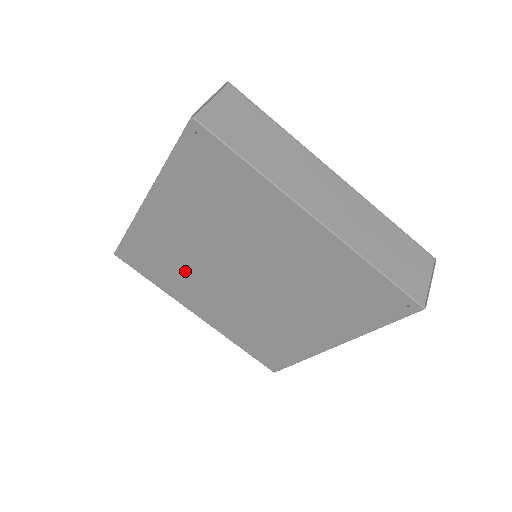
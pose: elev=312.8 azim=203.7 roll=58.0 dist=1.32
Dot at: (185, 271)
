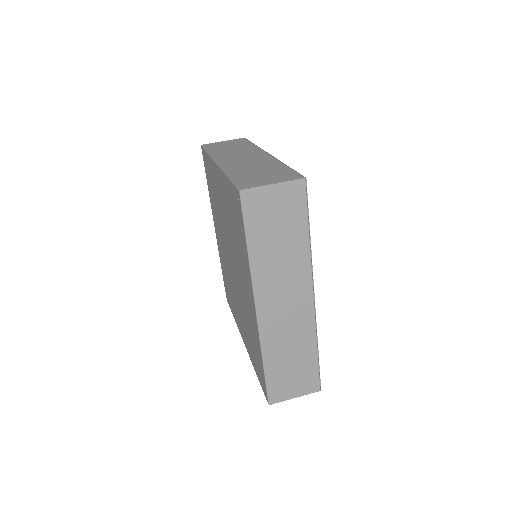
Dot at: (230, 285)
